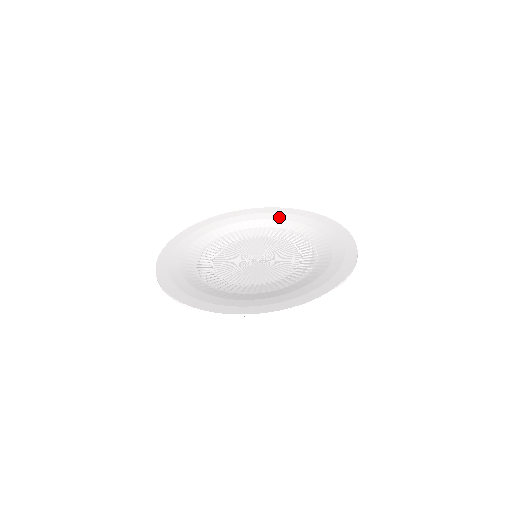
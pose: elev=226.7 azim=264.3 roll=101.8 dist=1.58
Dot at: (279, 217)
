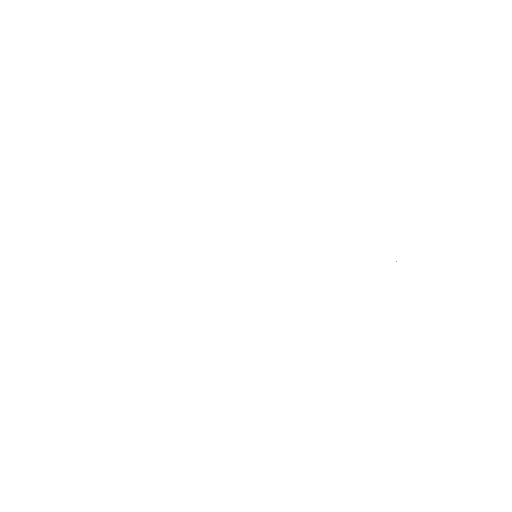
Dot at: (289, 149)
